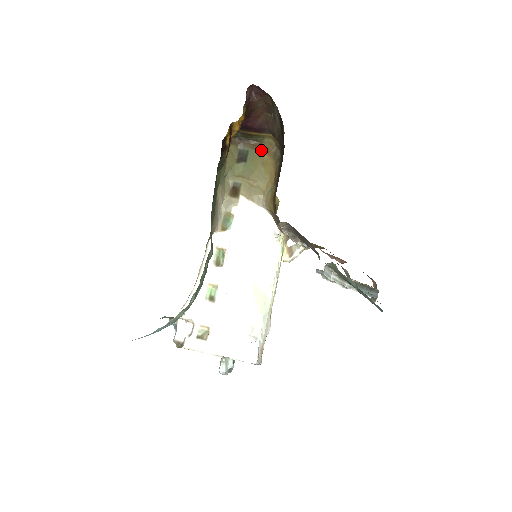
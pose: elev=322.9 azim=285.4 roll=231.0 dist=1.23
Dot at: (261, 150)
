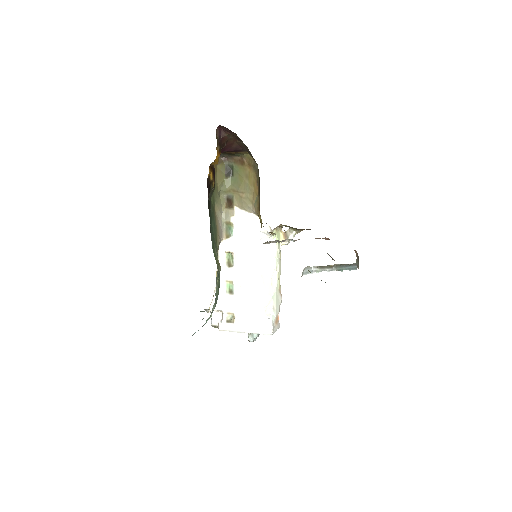
Dot at: (243, 164)
